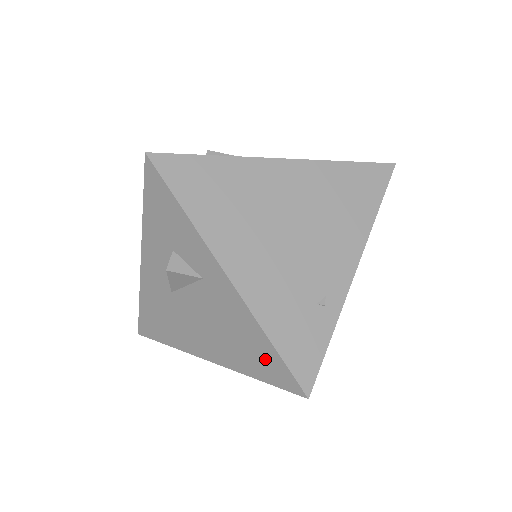
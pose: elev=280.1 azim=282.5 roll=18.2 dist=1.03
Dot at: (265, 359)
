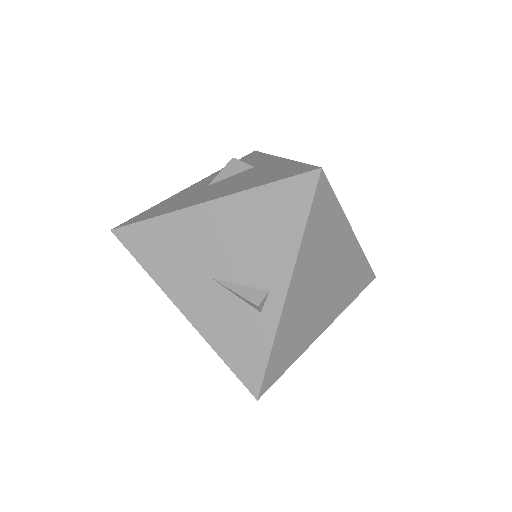
Dot at: (287, 171)
